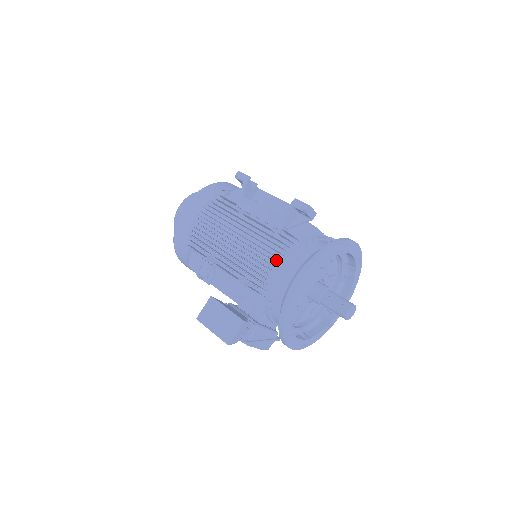
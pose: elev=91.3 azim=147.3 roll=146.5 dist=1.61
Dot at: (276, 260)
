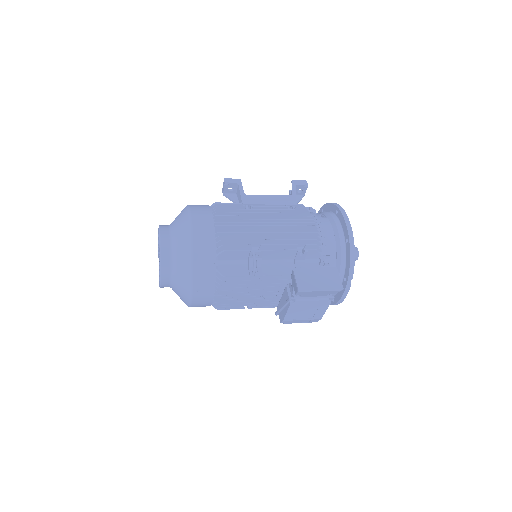
Dot at: (312, 224)
